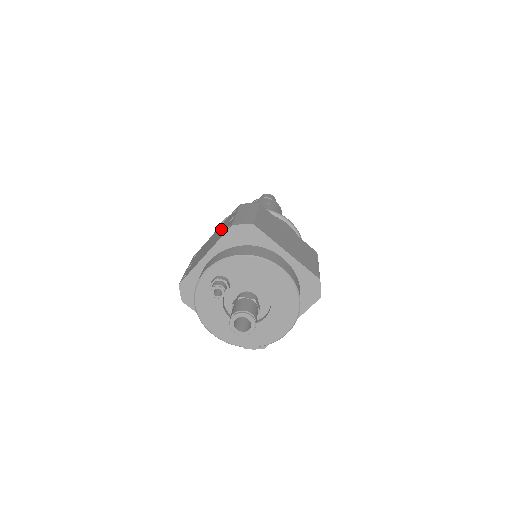
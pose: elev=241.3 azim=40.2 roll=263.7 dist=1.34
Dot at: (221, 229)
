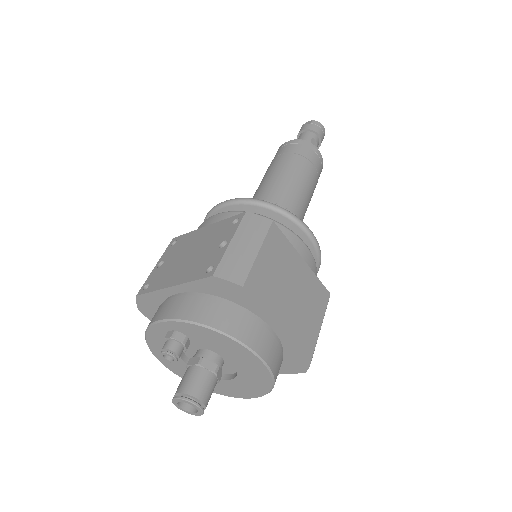
Dot at: (208, 244)
